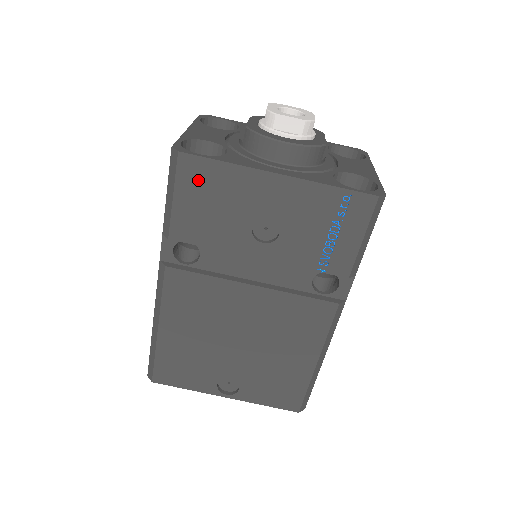
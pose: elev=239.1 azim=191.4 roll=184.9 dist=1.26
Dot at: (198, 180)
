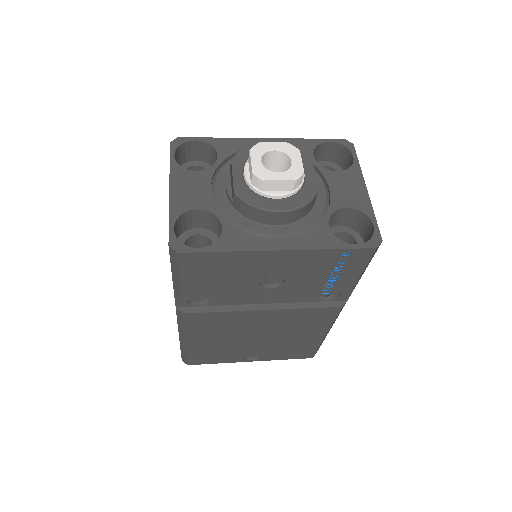
Dot at: (202, 265)
